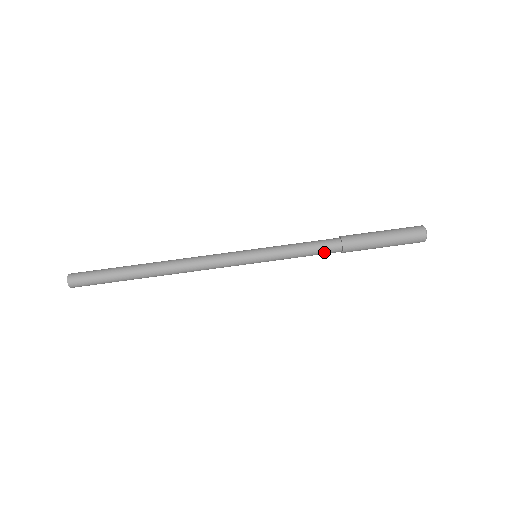
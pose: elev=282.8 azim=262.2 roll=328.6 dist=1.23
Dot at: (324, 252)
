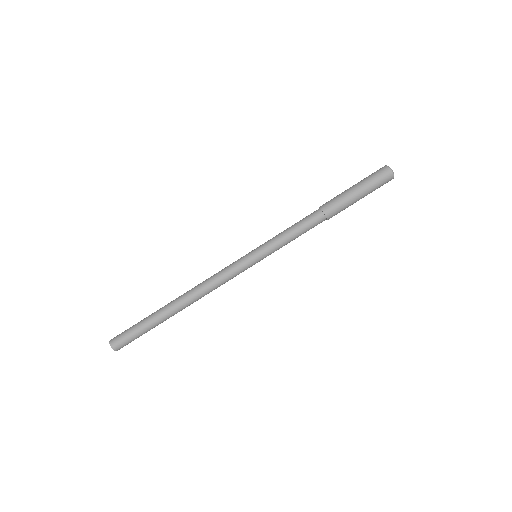
Dot at: (312, 227)
